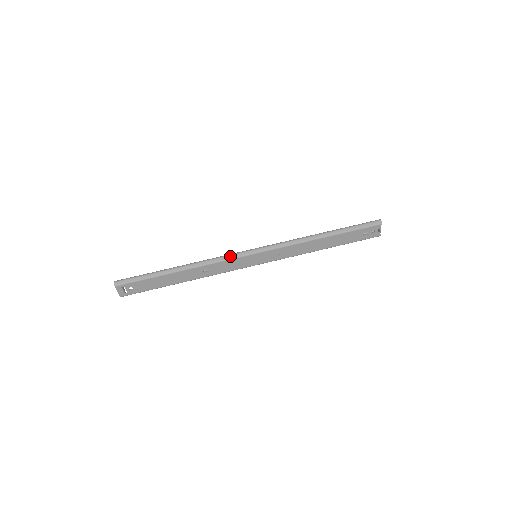
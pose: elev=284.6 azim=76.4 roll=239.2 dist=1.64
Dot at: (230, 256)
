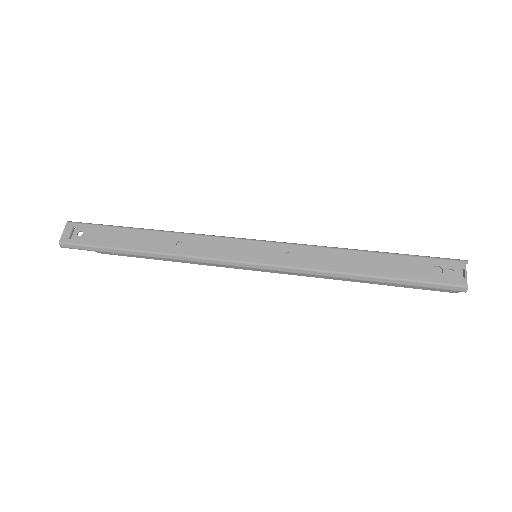
Dot at: (222, 236)
